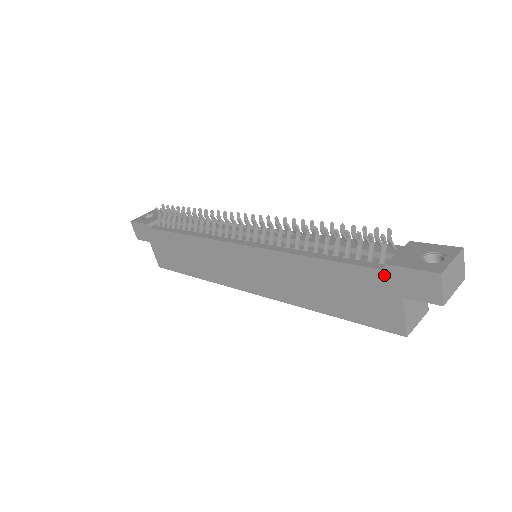
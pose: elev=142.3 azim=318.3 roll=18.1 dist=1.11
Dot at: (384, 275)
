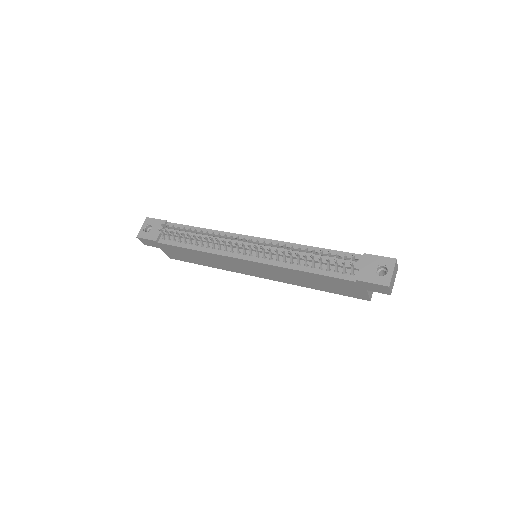
Dot at: (355, 283)
